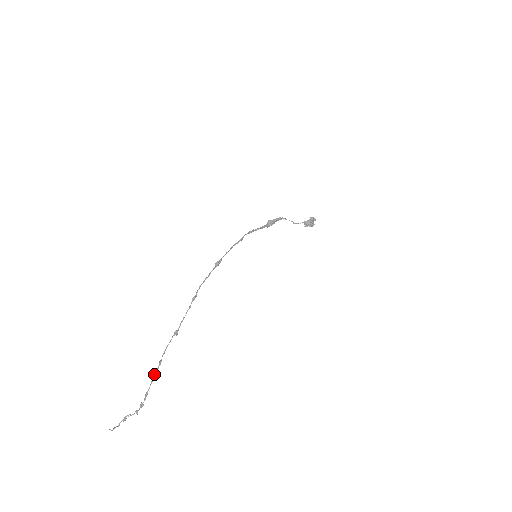
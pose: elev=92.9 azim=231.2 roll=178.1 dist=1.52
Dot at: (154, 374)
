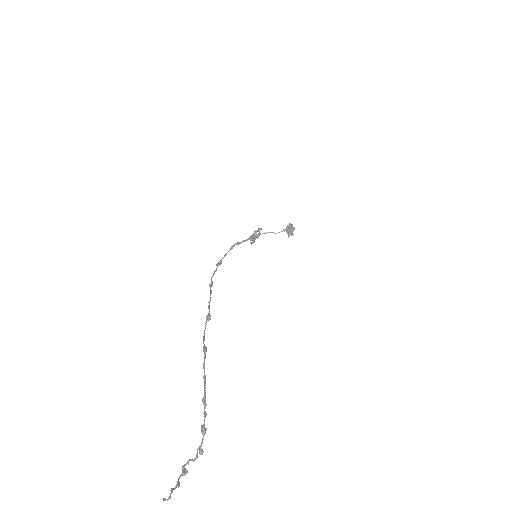
Dot at: (203, 365)
